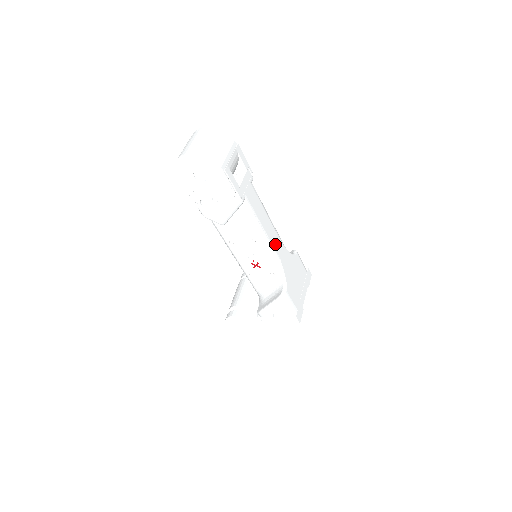
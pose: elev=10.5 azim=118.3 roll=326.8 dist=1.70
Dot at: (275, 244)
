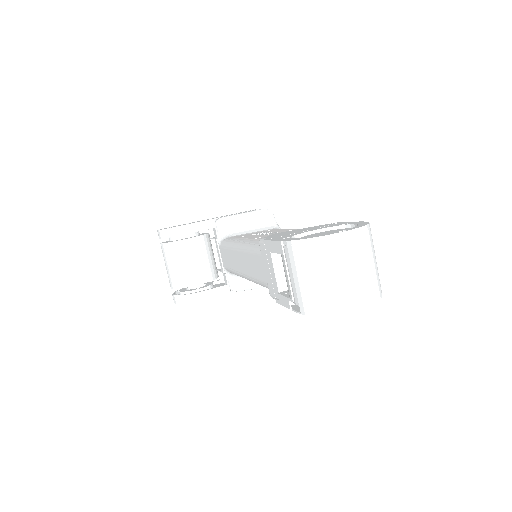
Dot at: occluded
